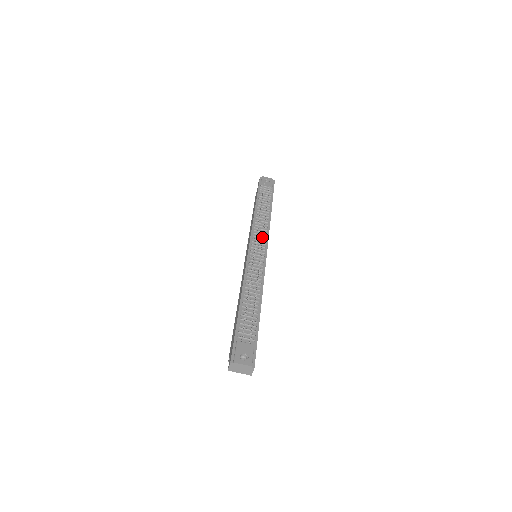
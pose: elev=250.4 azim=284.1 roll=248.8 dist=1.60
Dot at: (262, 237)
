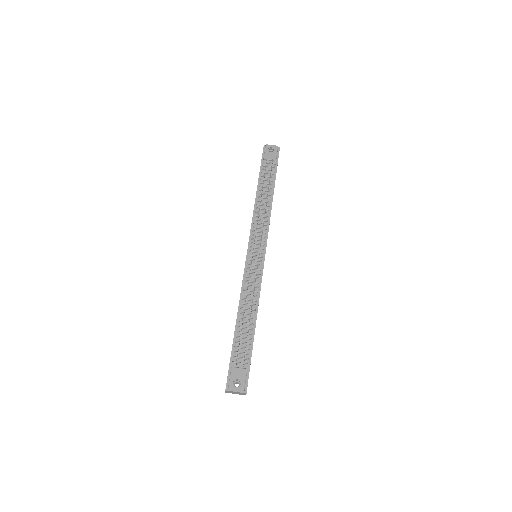
Dot at: (261, 235)
